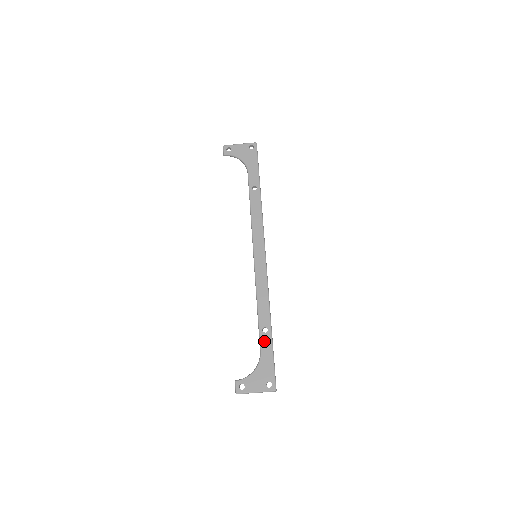
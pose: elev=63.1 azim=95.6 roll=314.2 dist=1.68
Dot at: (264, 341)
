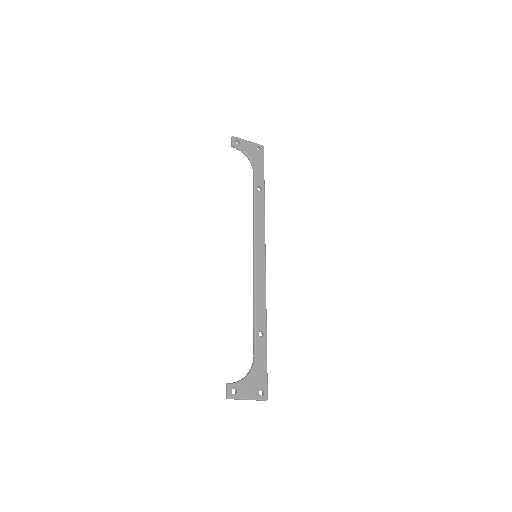
Dot at: (259, 345)
